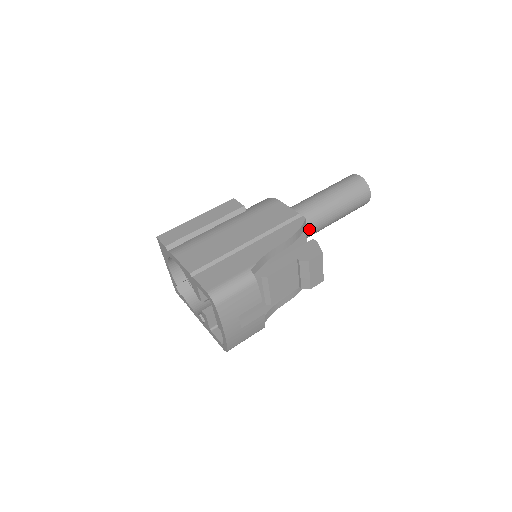
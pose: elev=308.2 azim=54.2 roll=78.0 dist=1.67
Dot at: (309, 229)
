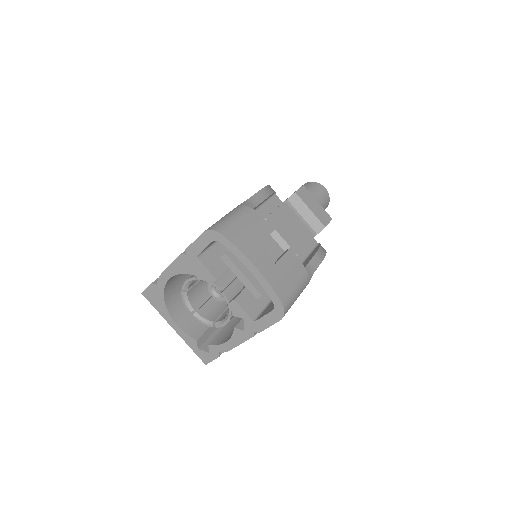
Dot at: occluded
